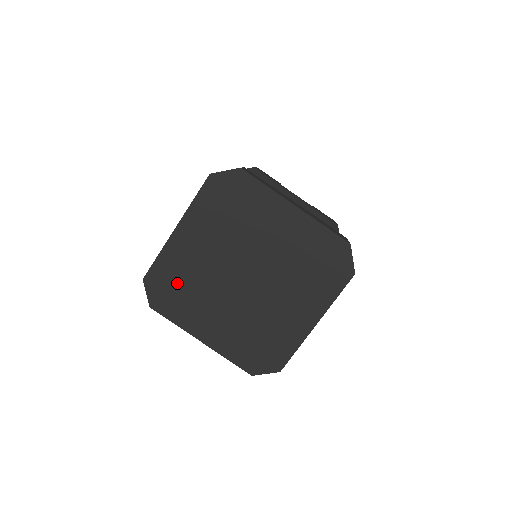
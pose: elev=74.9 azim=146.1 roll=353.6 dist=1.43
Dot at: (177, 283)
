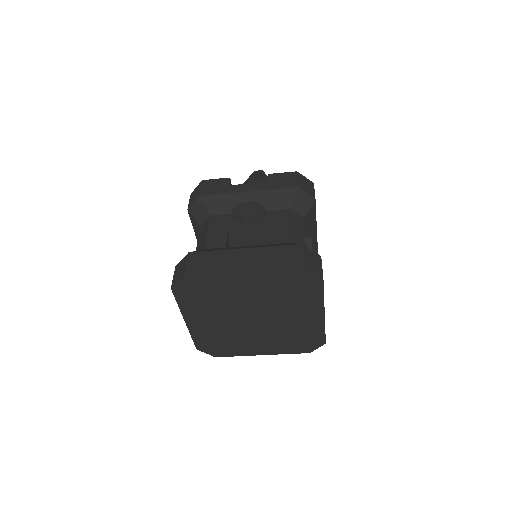
Dot at: (206, 292)
